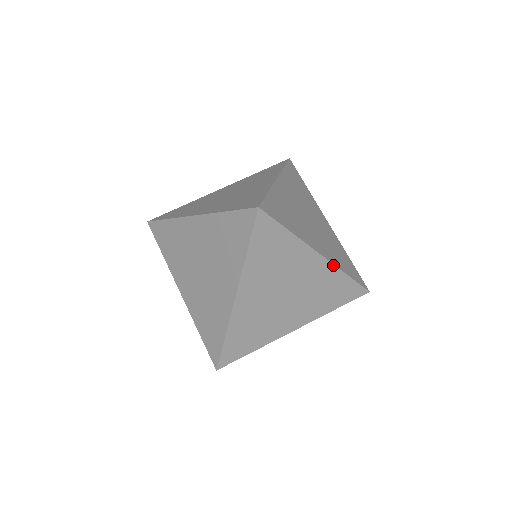
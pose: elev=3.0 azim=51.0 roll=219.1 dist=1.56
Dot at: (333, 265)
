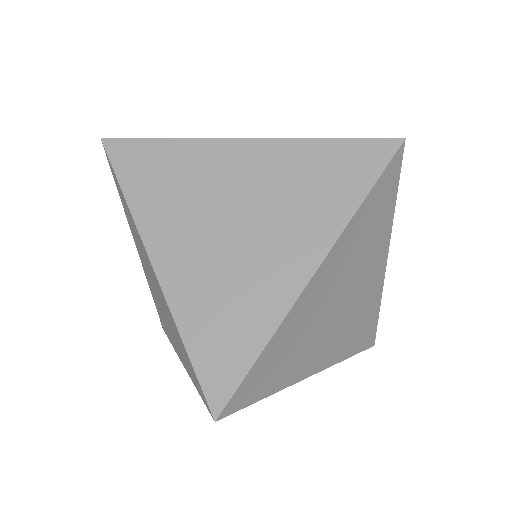
Dot at: (382, 285)
